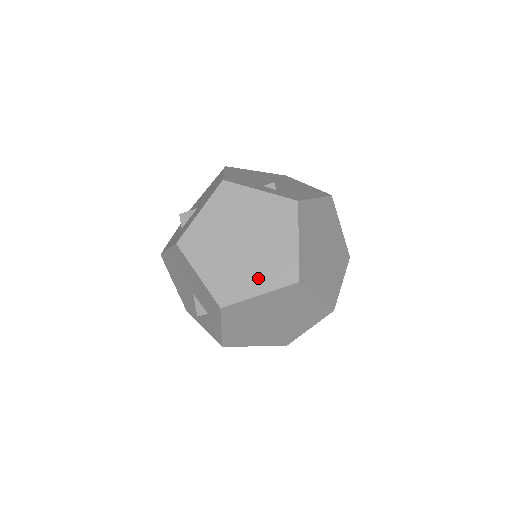
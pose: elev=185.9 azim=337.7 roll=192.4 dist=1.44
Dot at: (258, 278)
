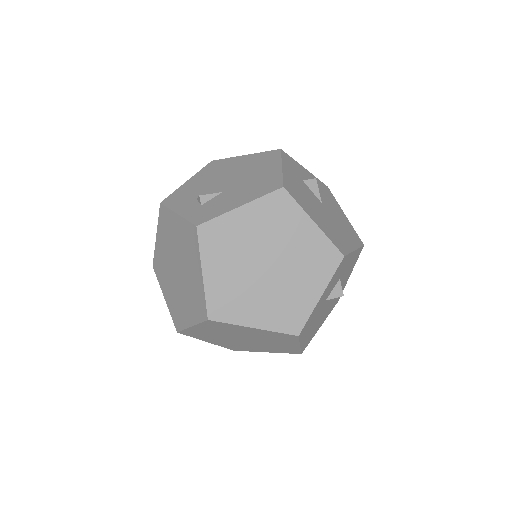
Dot at: (188, 309)
